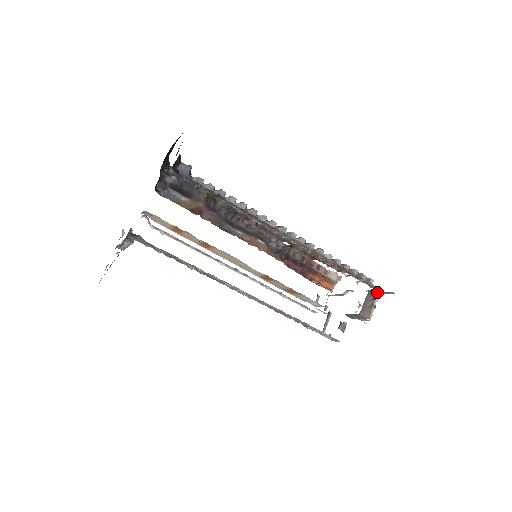
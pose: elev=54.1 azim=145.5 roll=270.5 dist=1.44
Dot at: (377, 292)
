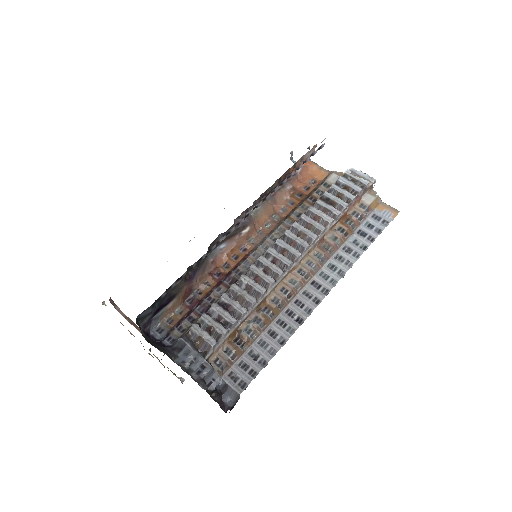
Dot at: occluded
